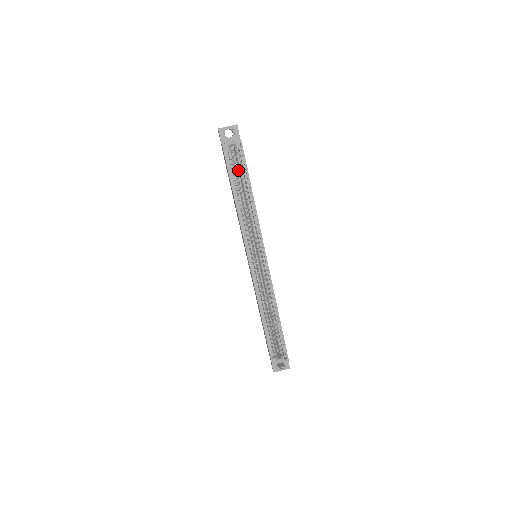
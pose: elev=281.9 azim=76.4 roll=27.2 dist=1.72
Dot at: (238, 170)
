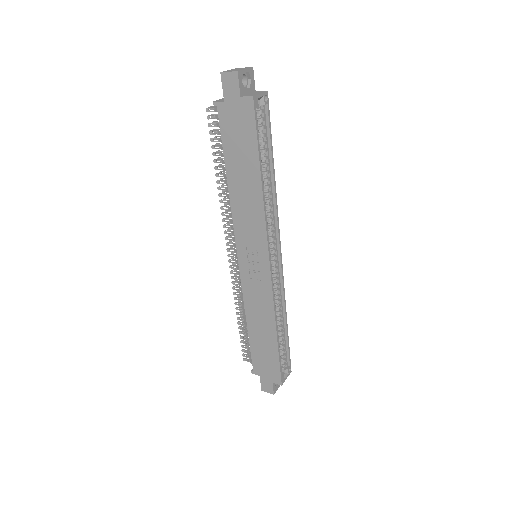
Dot at: occluded
